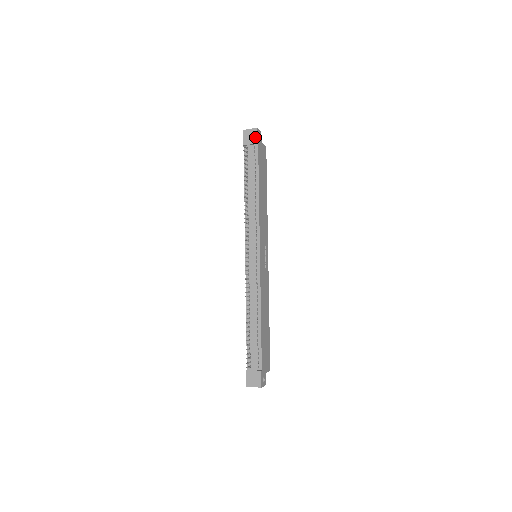
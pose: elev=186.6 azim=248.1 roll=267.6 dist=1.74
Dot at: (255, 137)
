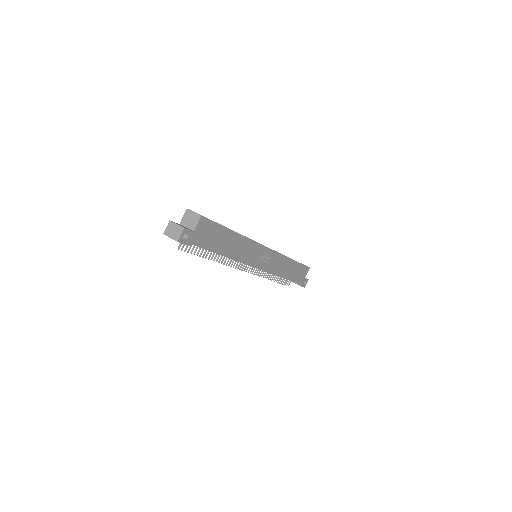
Dot at: occluded
